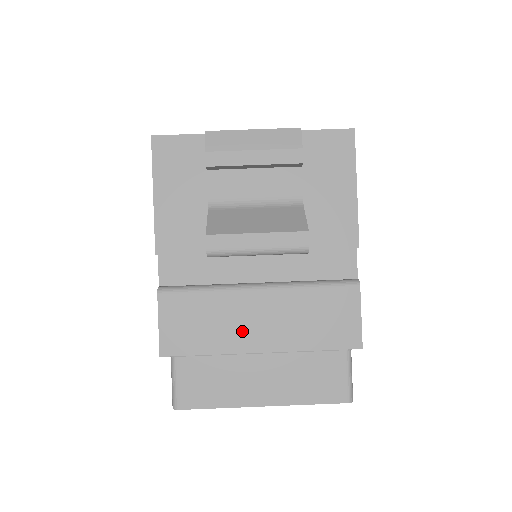
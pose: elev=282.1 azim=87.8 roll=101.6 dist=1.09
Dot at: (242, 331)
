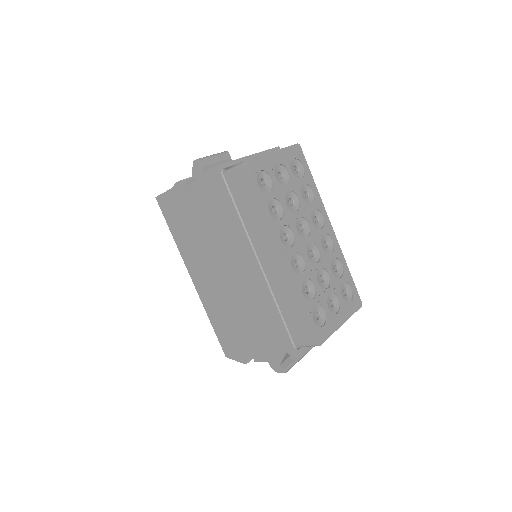
Dot at: occluded
